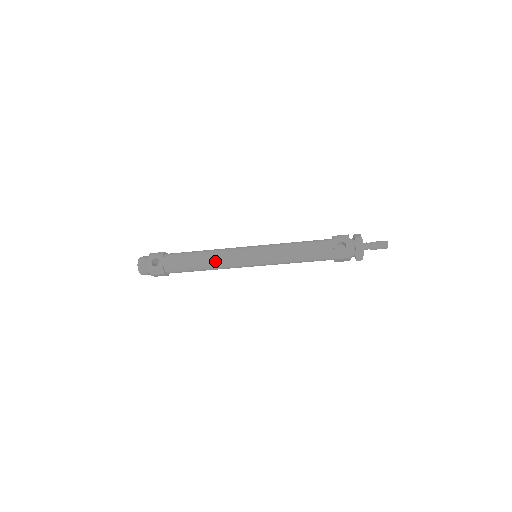
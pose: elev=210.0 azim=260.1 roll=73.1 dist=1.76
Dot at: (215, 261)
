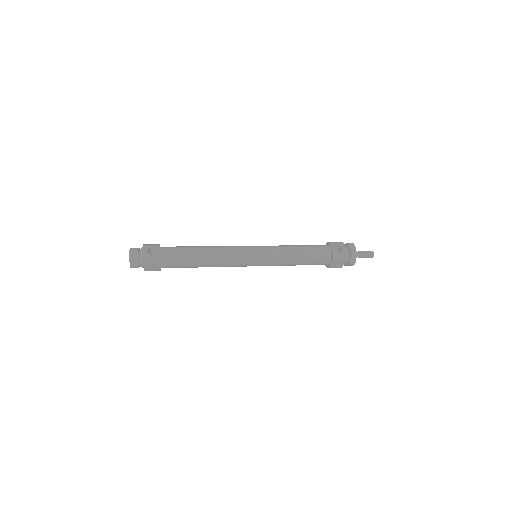
Dot at: (218, 254)
